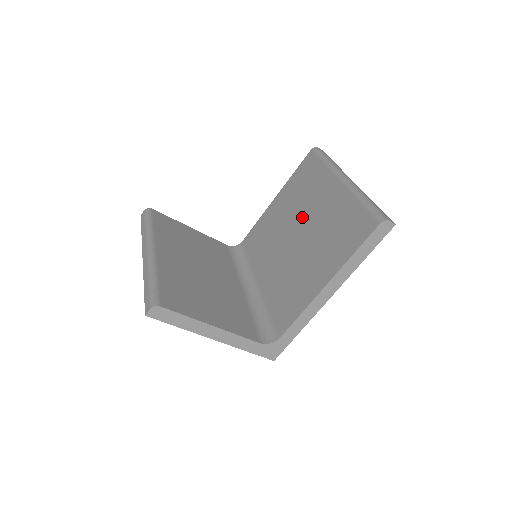
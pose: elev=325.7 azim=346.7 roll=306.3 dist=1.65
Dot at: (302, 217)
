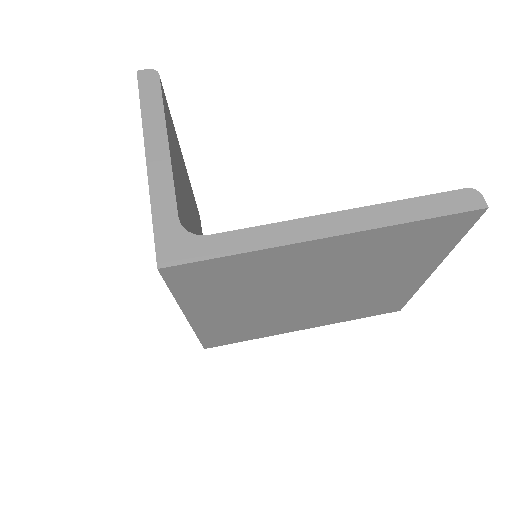
Dot at: occluded
